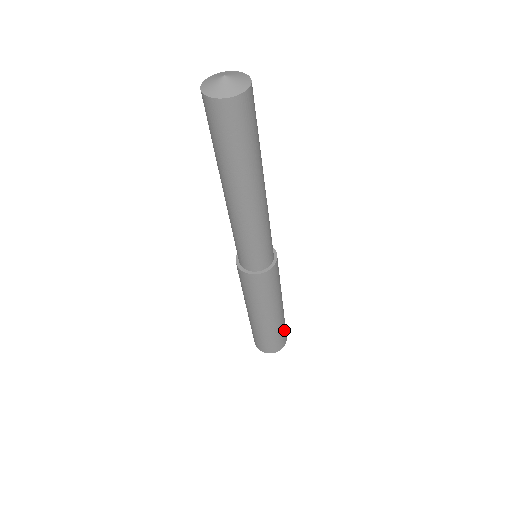
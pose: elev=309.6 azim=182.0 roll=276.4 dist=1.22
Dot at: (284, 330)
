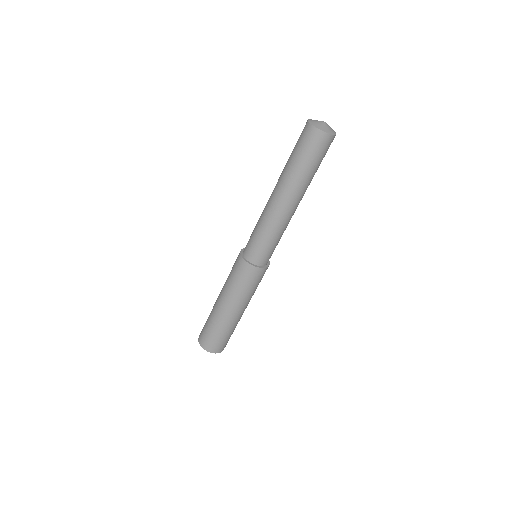
Dot at: (230, 336)
